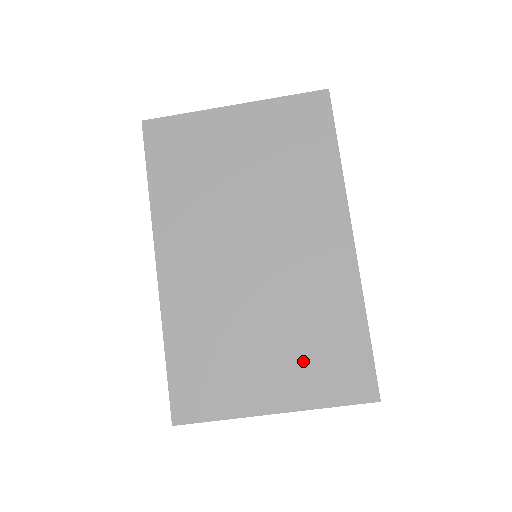
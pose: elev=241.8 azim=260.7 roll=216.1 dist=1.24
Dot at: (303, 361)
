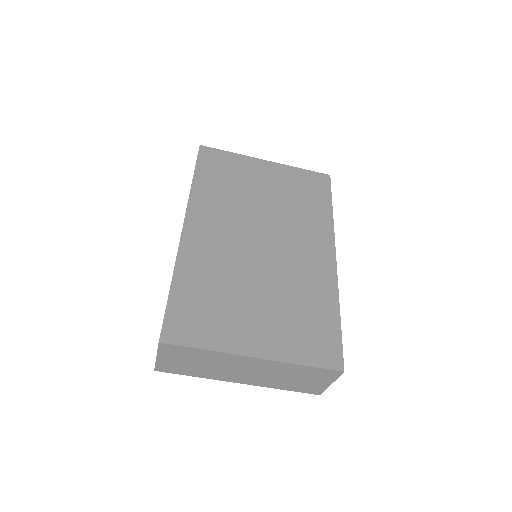
Dot at: (286, 324)
